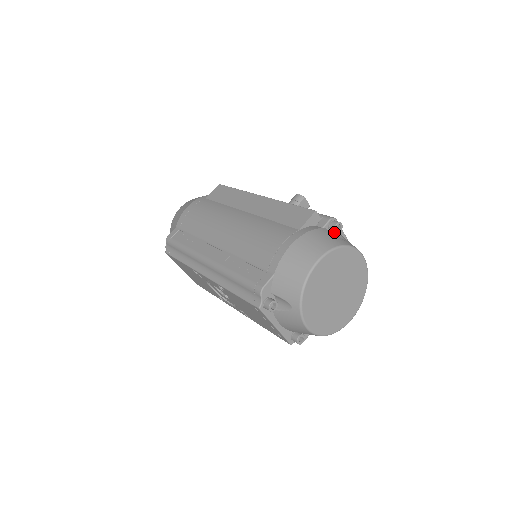
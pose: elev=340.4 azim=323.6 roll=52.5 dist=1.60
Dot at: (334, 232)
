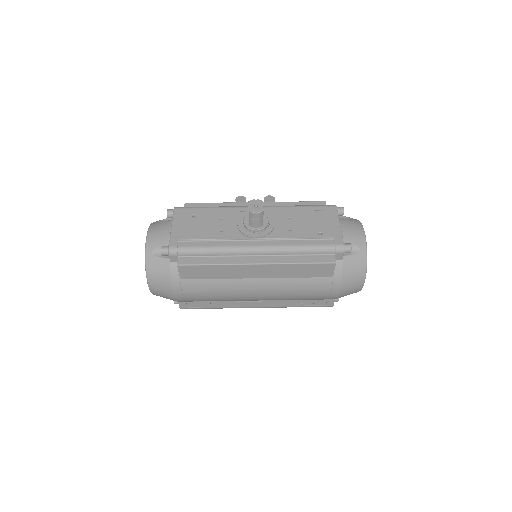
Dot at: occluded
